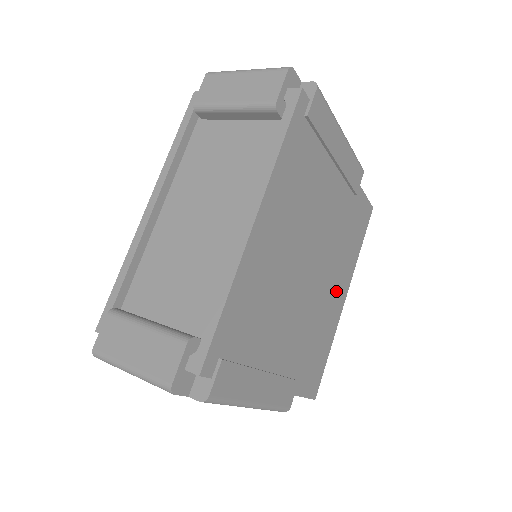
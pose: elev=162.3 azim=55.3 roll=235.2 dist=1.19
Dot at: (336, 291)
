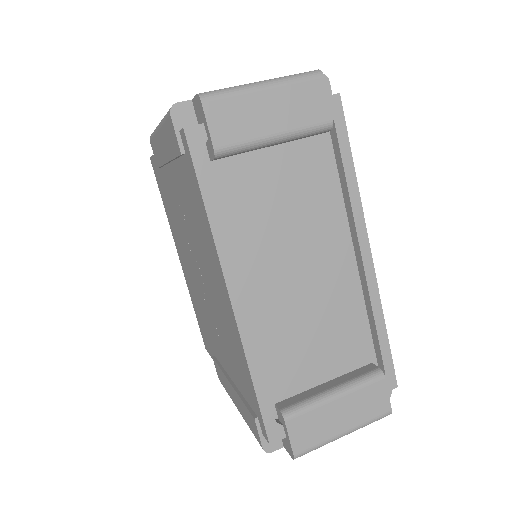
Dot at: occluded
